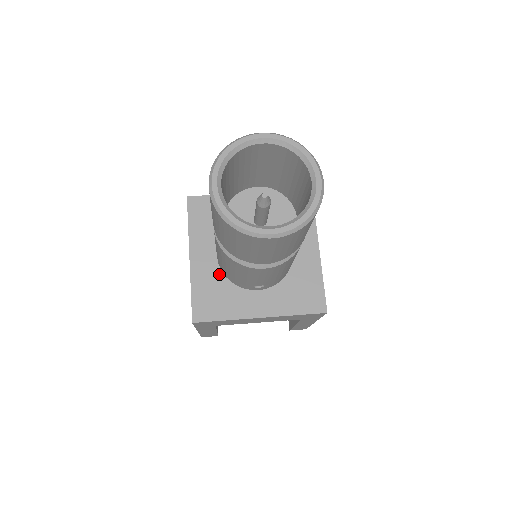
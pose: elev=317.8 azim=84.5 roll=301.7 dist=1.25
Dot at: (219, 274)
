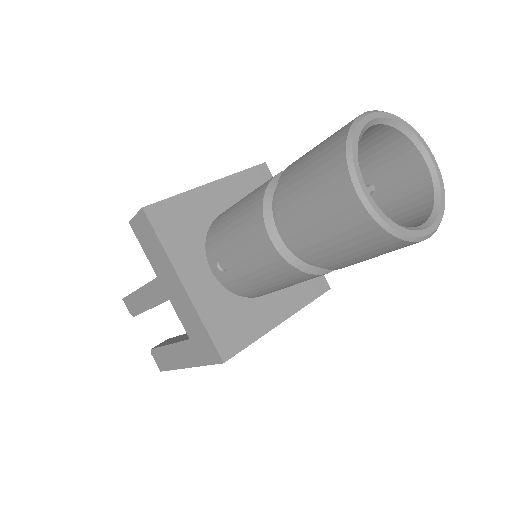
Dot at: (224, 292)
